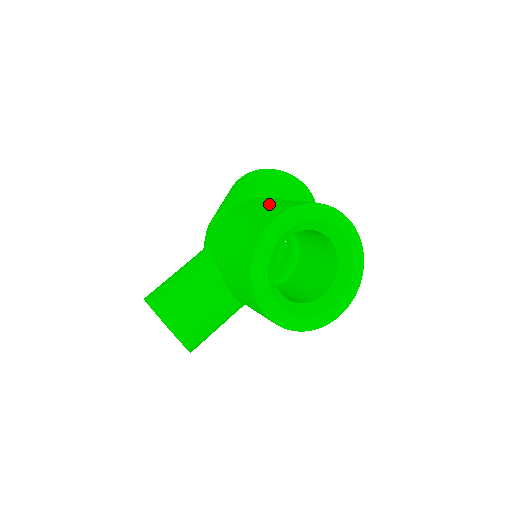
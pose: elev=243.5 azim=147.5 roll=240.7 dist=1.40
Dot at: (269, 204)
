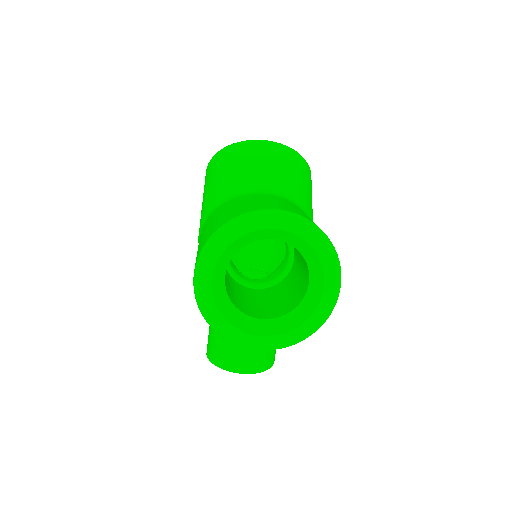
Dot at: (200, 241)
